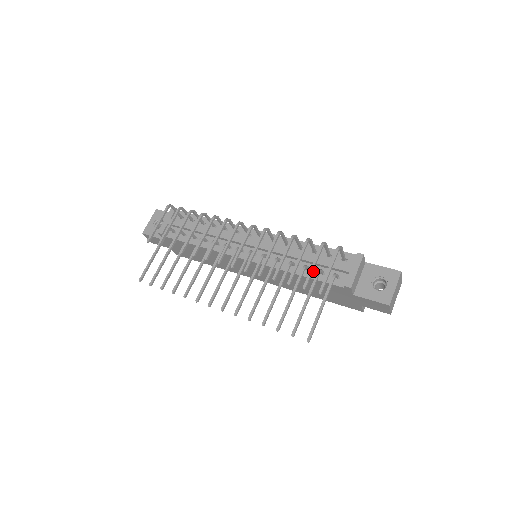
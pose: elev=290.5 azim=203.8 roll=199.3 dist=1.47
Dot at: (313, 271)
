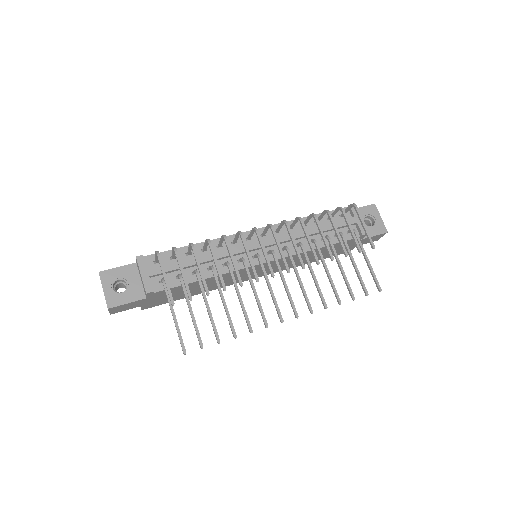
Dot at: occluded
